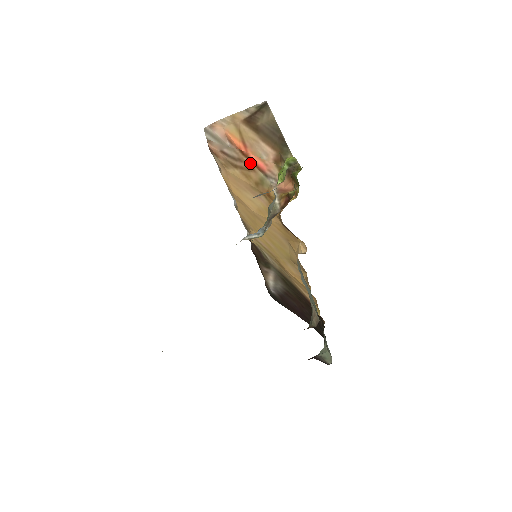
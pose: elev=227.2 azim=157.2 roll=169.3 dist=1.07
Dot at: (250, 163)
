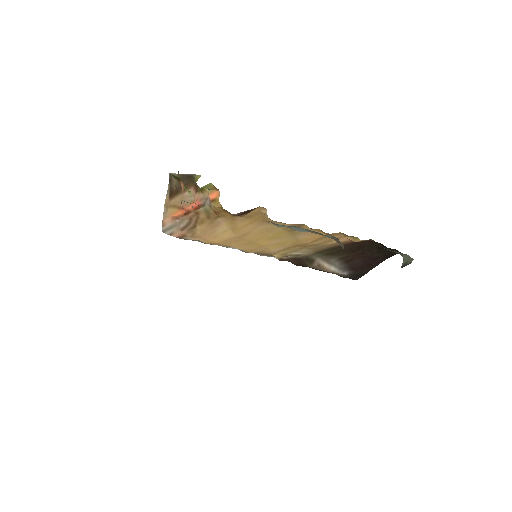
Dot at: (193, 213)
